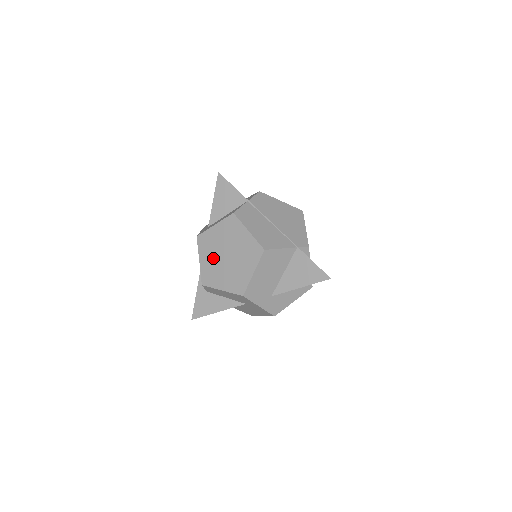
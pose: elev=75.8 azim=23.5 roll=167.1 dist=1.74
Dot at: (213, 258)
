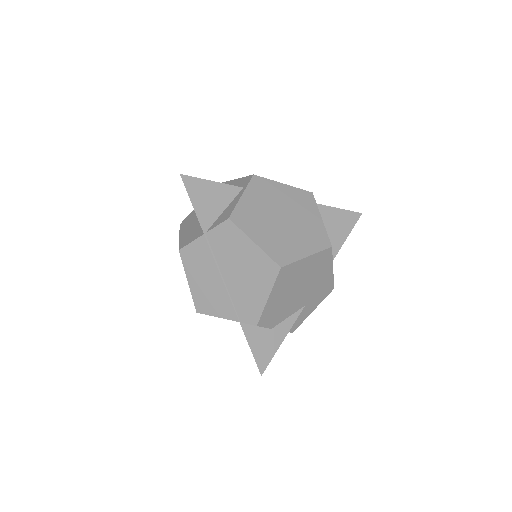
Dot at: occluded
